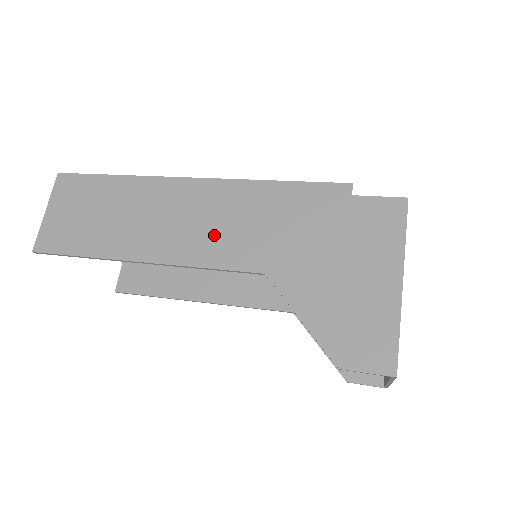
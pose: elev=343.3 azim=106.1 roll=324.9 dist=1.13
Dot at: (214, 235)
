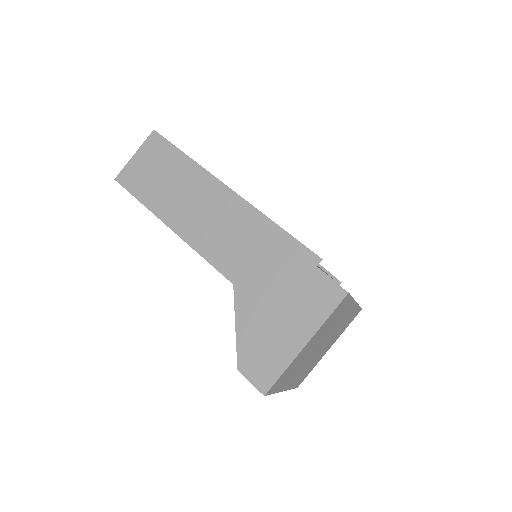
Dot at: (220, 239)
